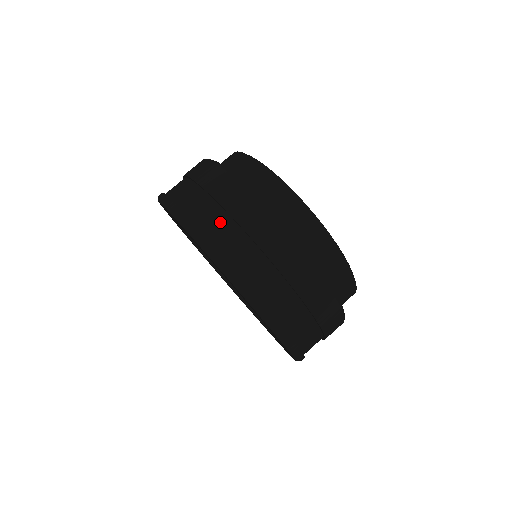
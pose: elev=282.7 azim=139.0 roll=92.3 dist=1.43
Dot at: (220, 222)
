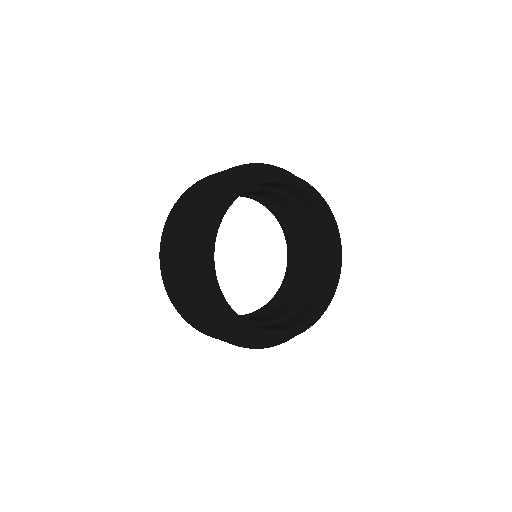
Dot at: occluded
